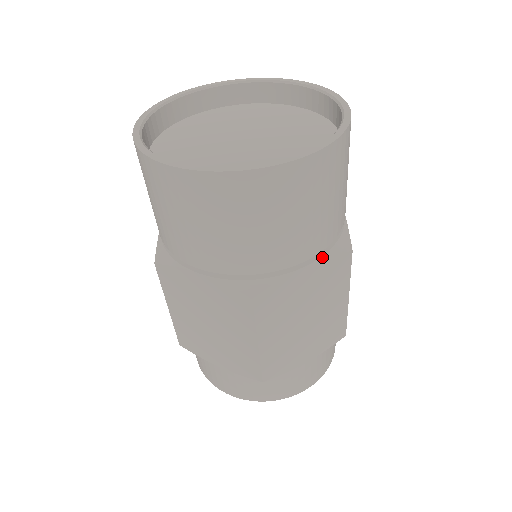
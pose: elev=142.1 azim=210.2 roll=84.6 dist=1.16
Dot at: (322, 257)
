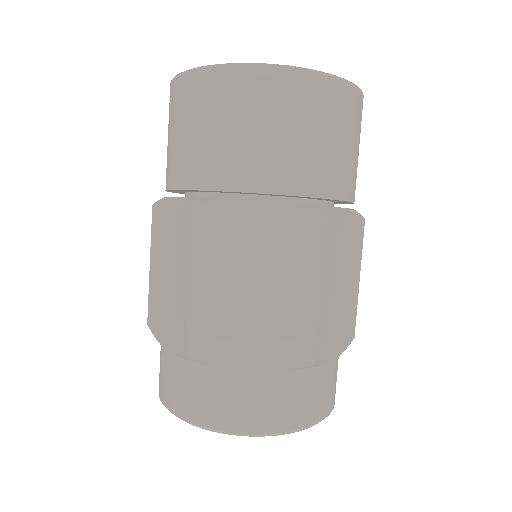
Dot at: occluded
